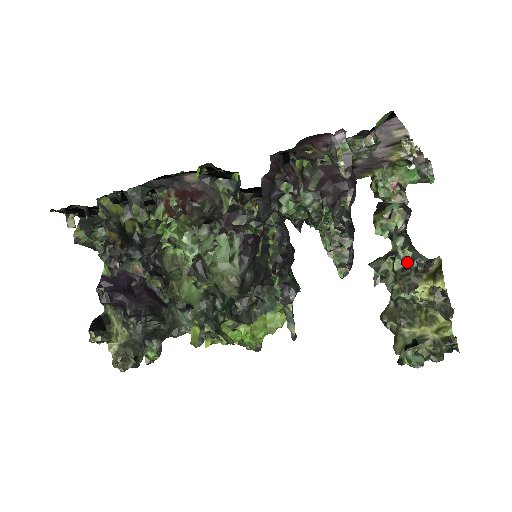
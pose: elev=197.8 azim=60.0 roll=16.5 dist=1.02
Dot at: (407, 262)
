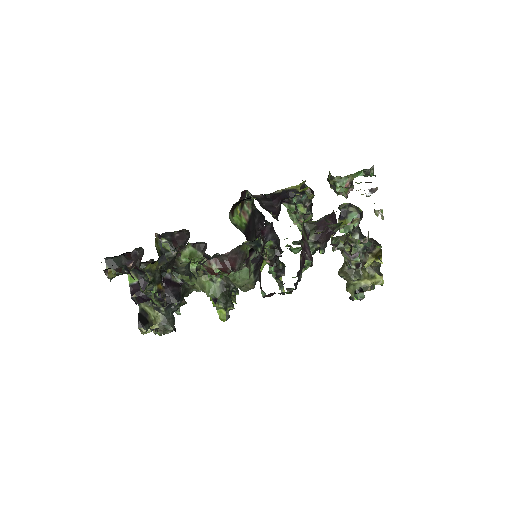
Dot at: (360, 250)
